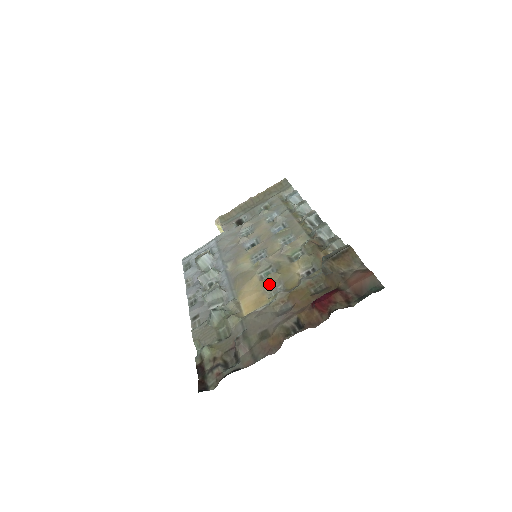
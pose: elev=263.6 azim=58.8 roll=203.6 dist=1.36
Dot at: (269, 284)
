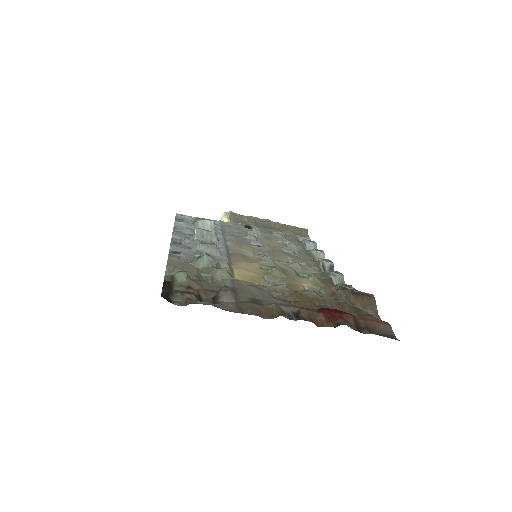
Dot at: (271, 275)
